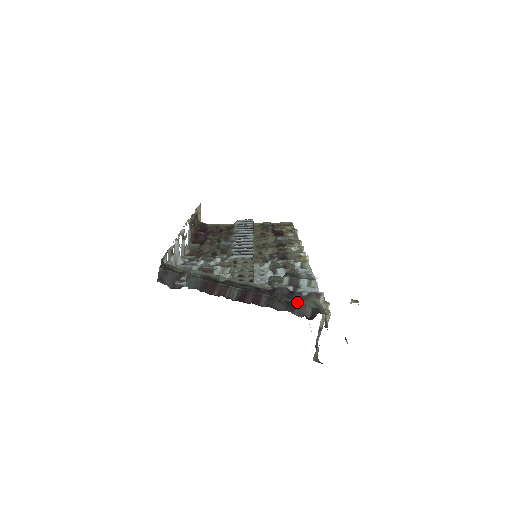
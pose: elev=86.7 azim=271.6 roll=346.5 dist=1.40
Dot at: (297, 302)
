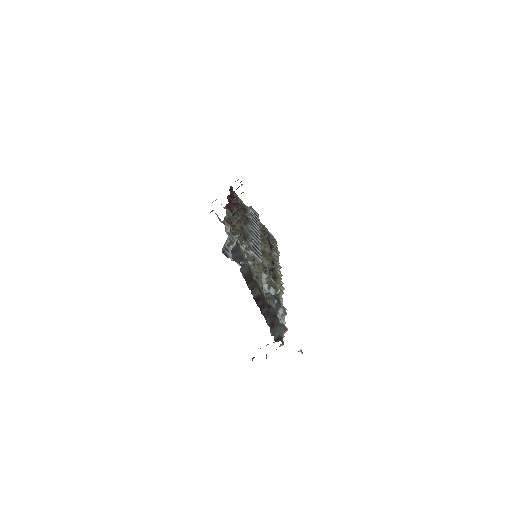
Dot at: (276, 325)
